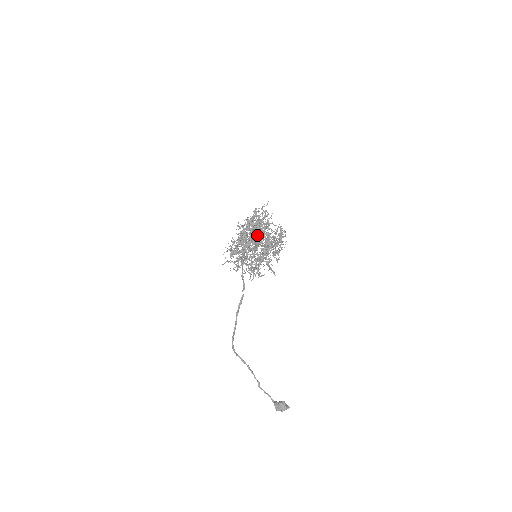
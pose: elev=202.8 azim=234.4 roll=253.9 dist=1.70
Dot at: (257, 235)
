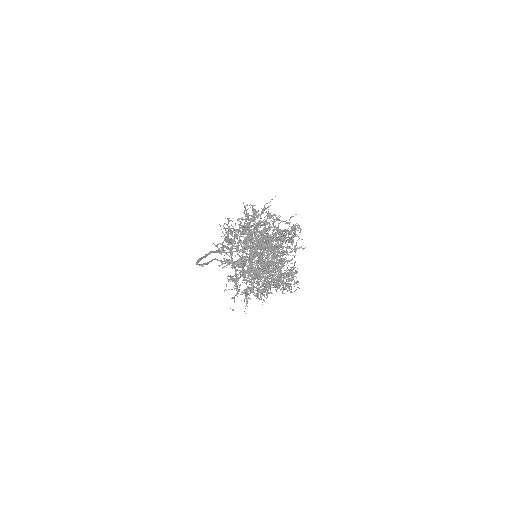
Dot at: occluded
